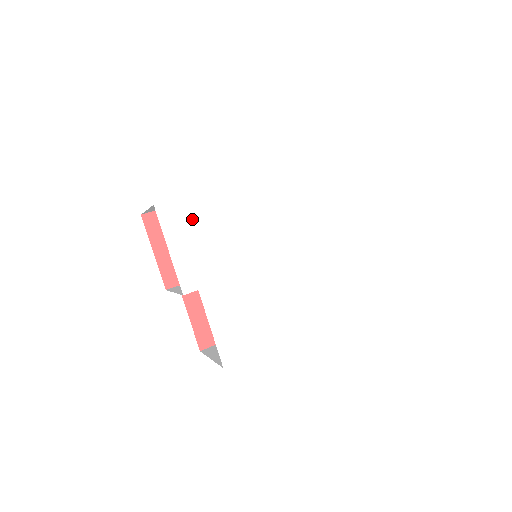
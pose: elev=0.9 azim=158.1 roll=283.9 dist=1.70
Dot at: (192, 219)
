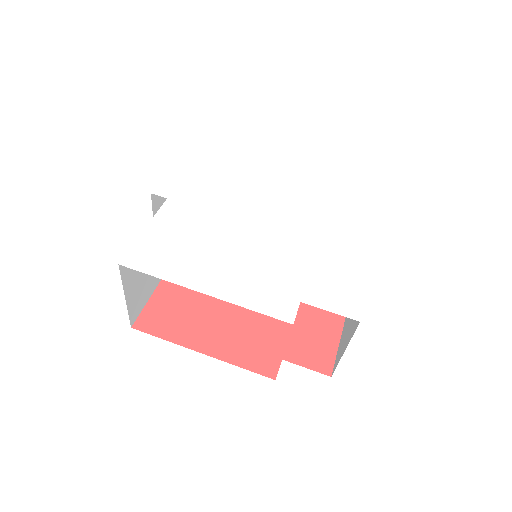
Dot at: (213, 161)
